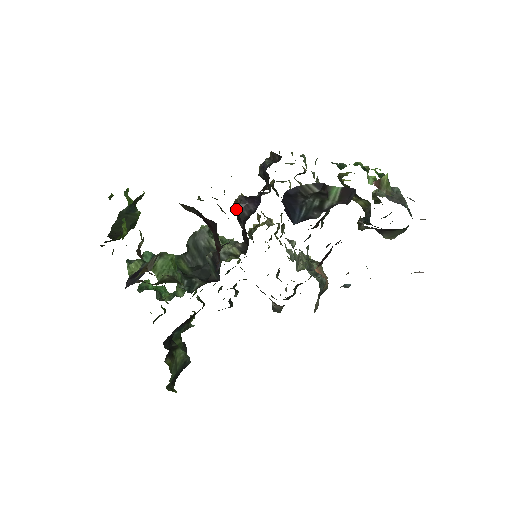
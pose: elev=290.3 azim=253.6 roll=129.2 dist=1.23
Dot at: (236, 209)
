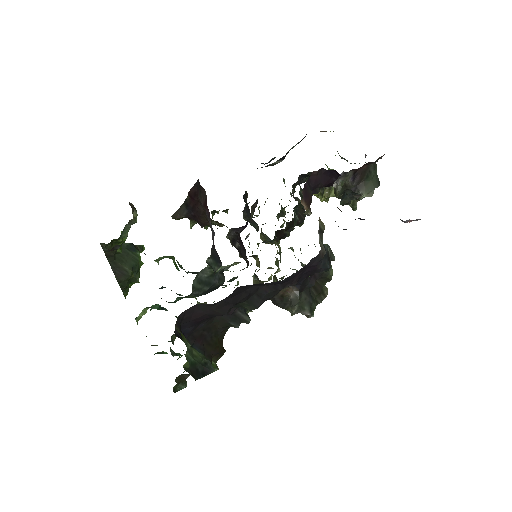
Dot at: (229, 237)
